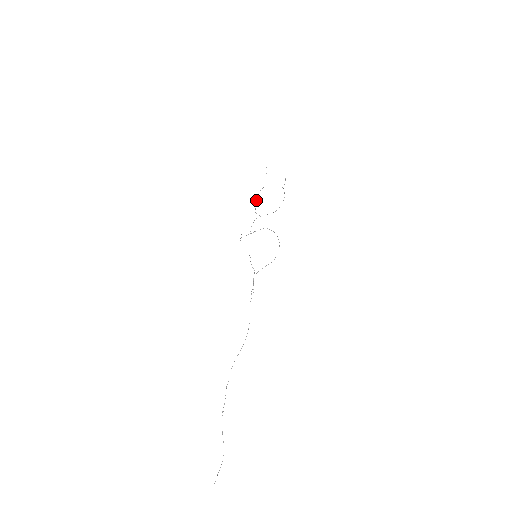
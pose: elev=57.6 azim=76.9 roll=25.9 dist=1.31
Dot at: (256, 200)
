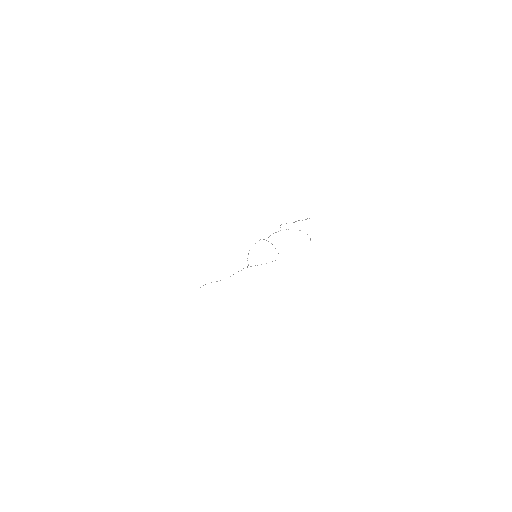
Dot at: occluded
